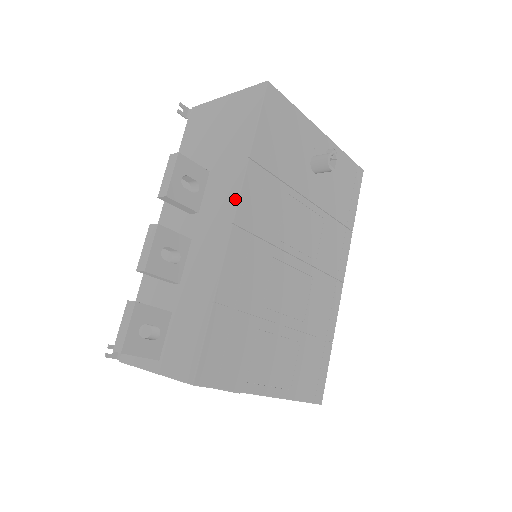
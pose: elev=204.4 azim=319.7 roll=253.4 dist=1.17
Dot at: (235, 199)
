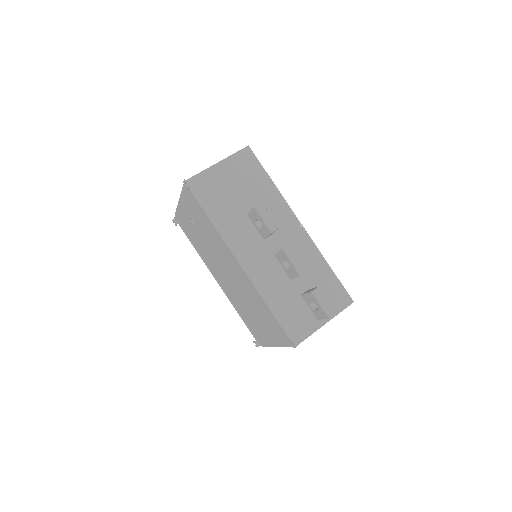
Dot at: (292, 213)
